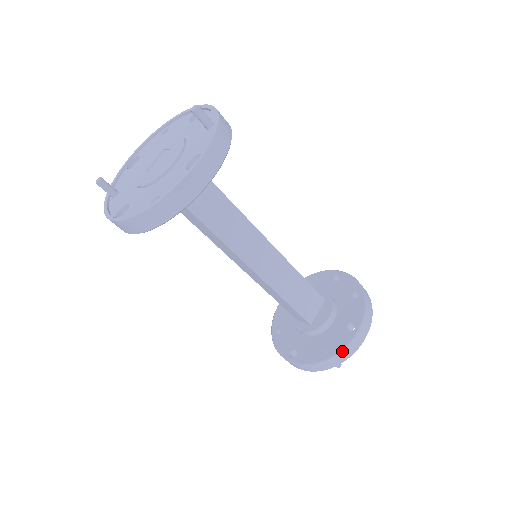
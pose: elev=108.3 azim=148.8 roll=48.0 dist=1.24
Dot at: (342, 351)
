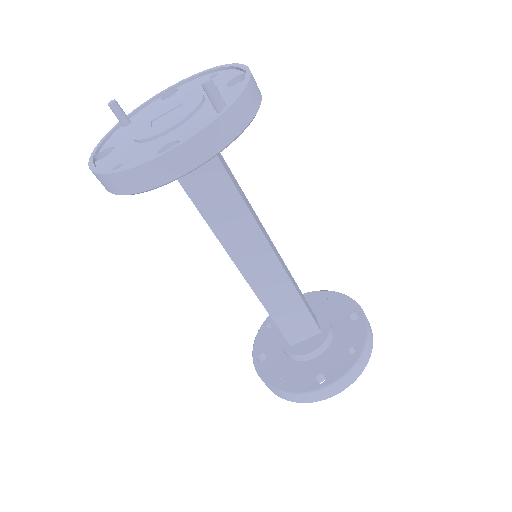
Dot at: (295, 394)
